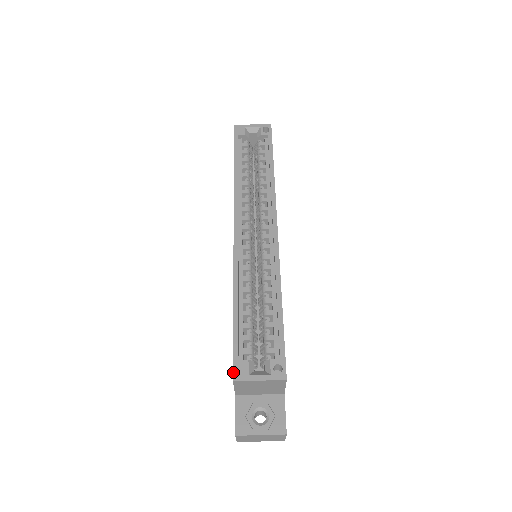
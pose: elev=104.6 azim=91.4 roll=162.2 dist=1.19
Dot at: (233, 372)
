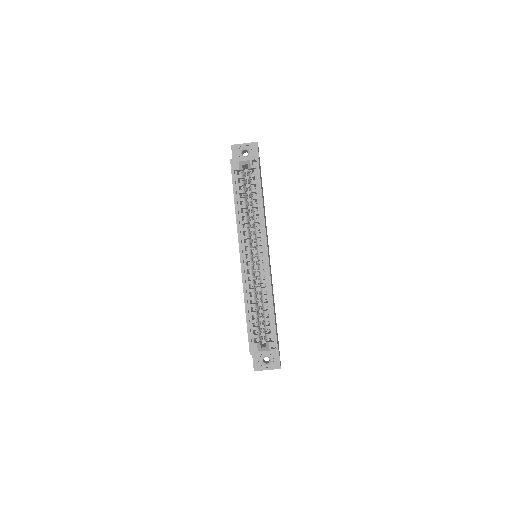
Dot at: (249, 350)
